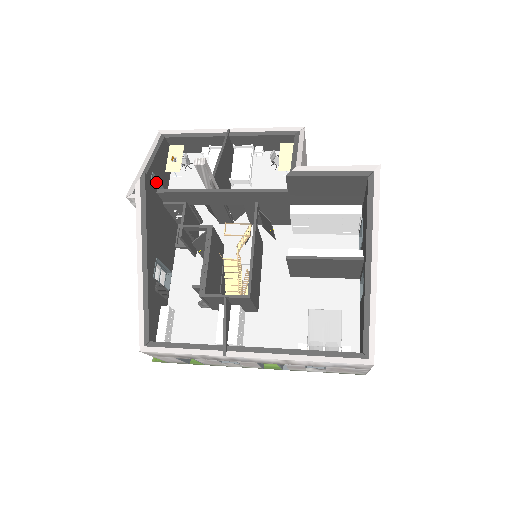
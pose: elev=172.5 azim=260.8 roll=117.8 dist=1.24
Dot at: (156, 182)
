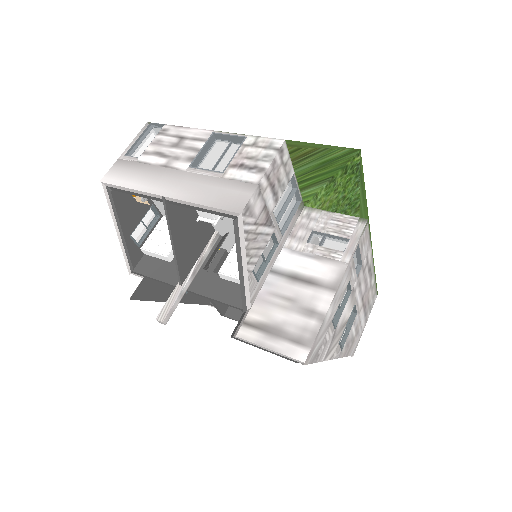
Dot at: (138, 221)
